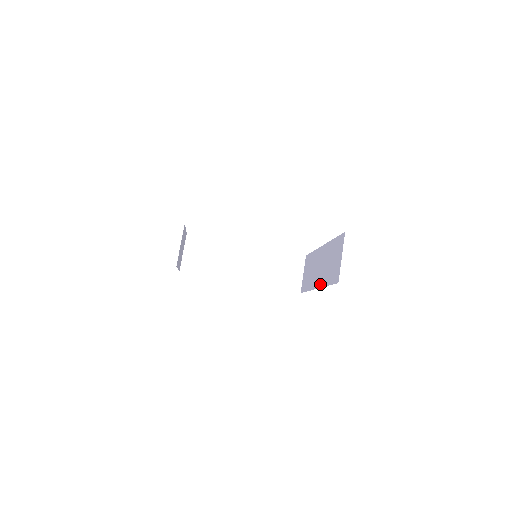
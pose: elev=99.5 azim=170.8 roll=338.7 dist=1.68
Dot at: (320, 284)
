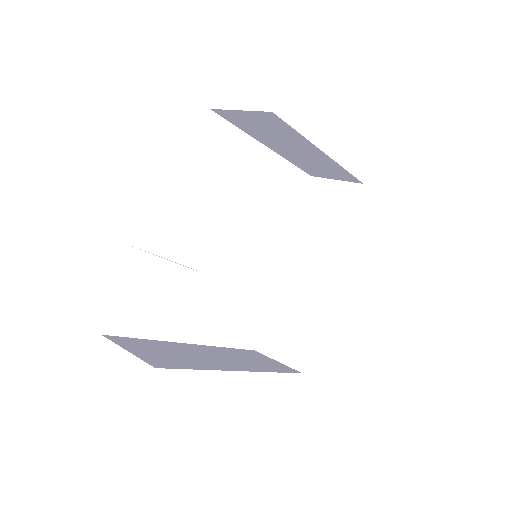
Dot at: (334, 259)
